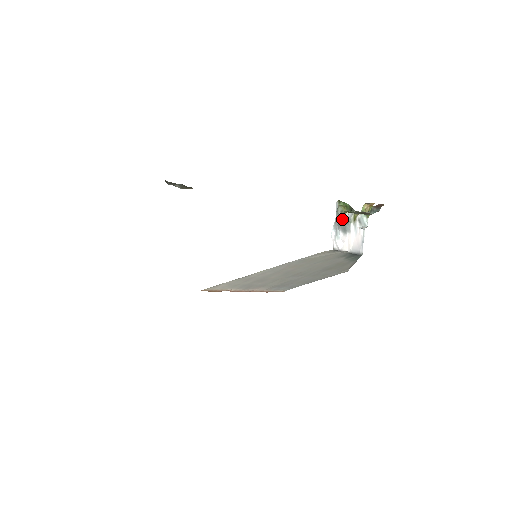
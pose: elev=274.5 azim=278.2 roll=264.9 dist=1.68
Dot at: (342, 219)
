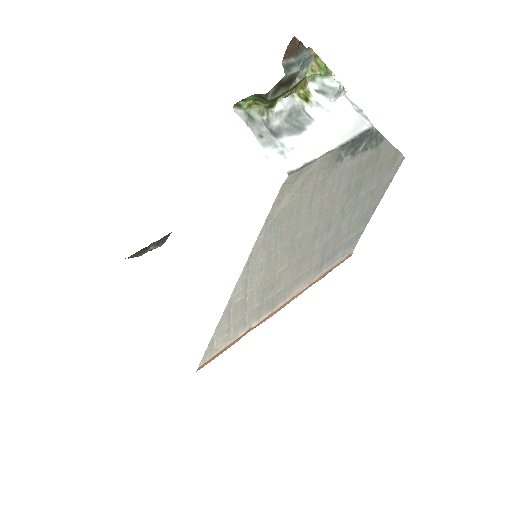
Dot at: (278, 119)
